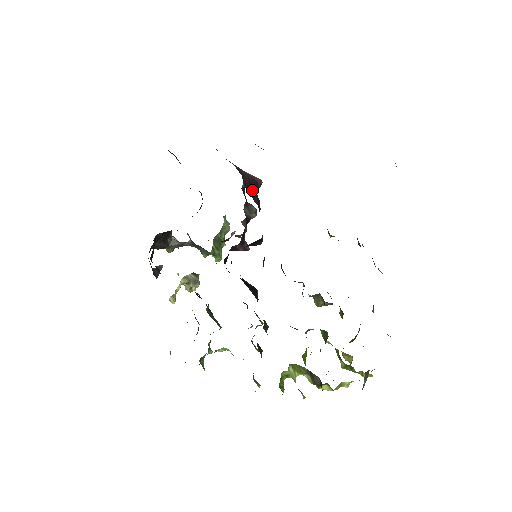
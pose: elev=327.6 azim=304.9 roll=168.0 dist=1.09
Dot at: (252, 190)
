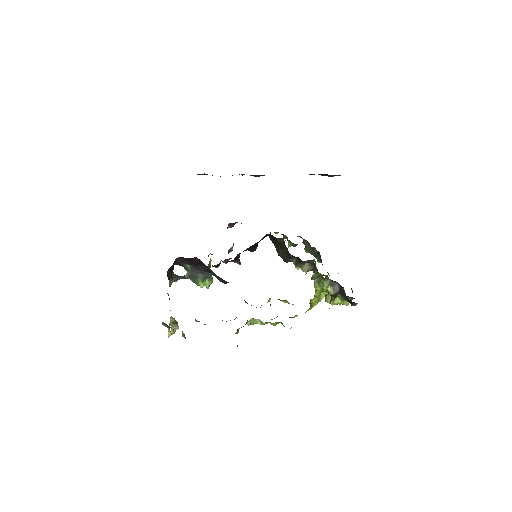
Dot at: occluded
